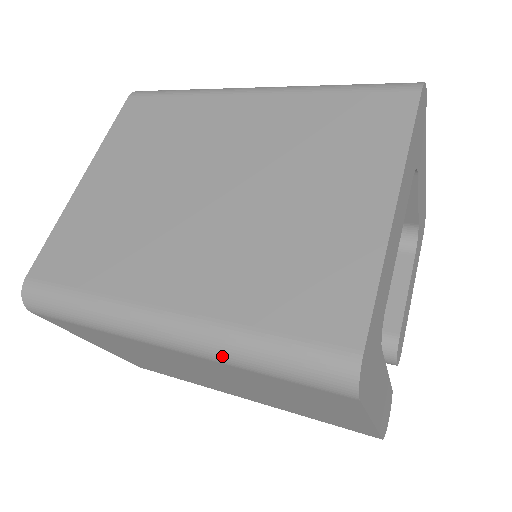
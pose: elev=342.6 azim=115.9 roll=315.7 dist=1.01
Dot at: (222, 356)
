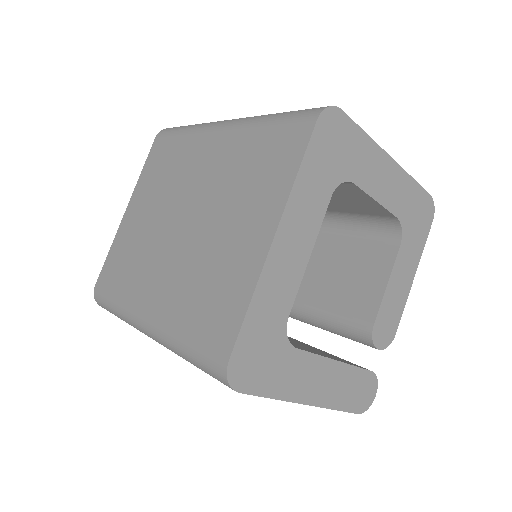
Dot at: (173, 351)
